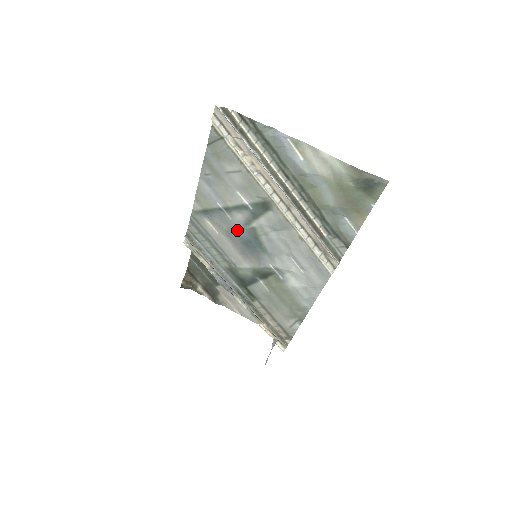
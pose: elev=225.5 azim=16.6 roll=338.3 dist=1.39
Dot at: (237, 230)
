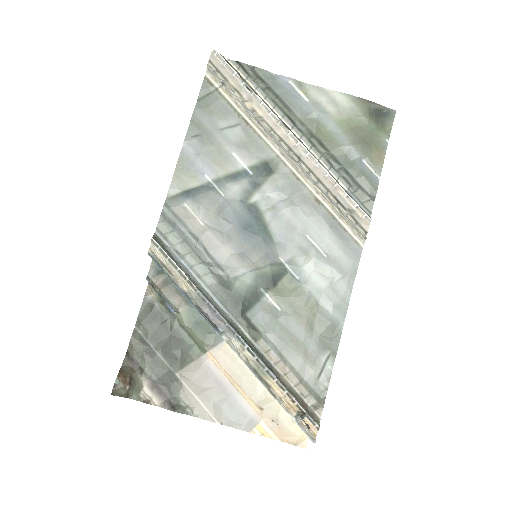
Dot at: (232, 211)
